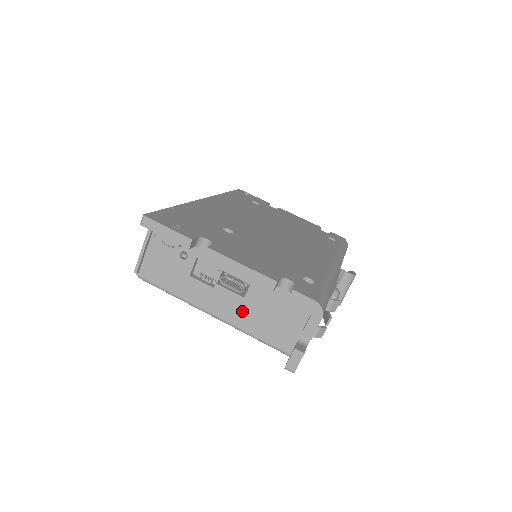
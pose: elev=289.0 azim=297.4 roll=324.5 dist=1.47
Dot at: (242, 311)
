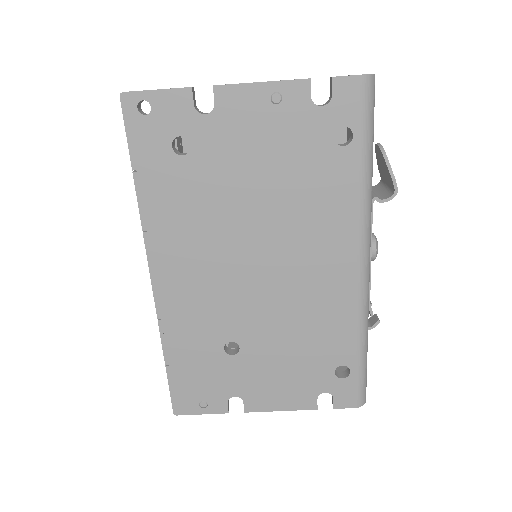
Dot at: occluded
